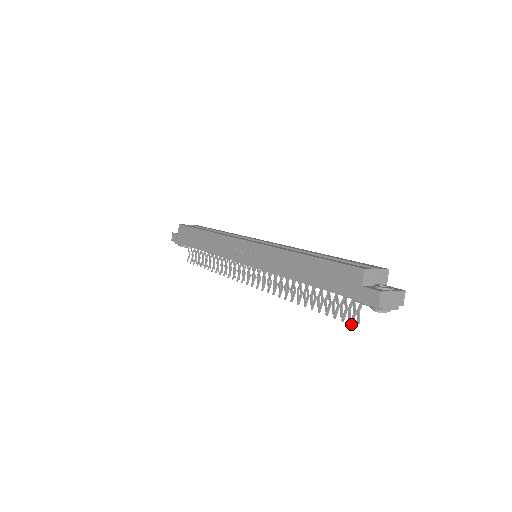
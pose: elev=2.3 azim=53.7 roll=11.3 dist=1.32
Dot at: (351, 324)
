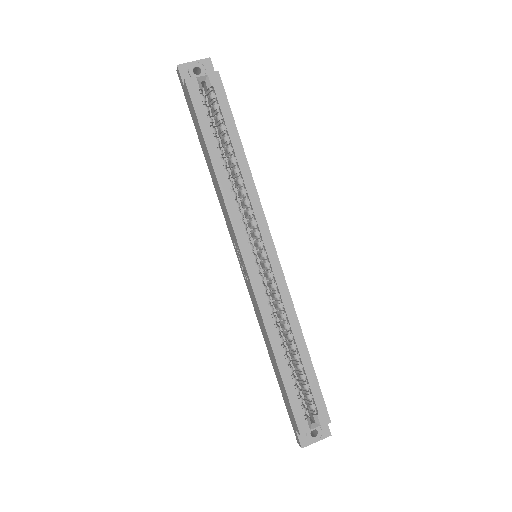
Dot at: occluded
